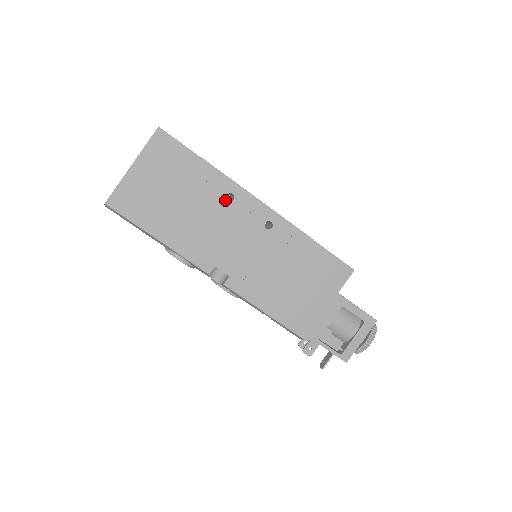
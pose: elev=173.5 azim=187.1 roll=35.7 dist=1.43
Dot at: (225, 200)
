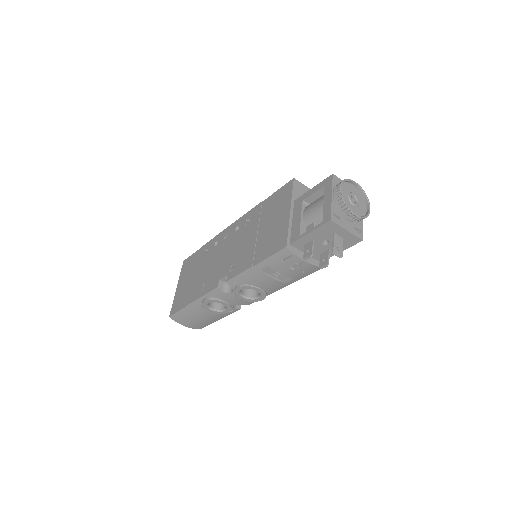
Dot at: (214, 248)
